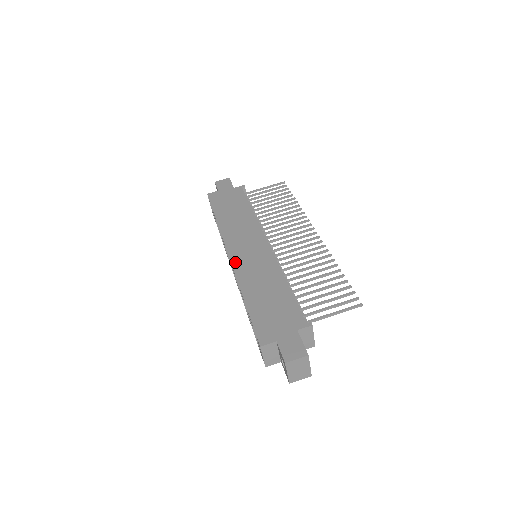
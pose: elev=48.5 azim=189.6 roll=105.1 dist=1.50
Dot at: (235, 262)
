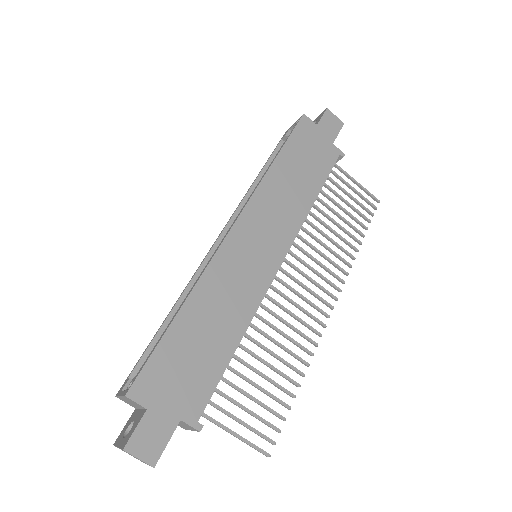
Dot at: (227, 246)
